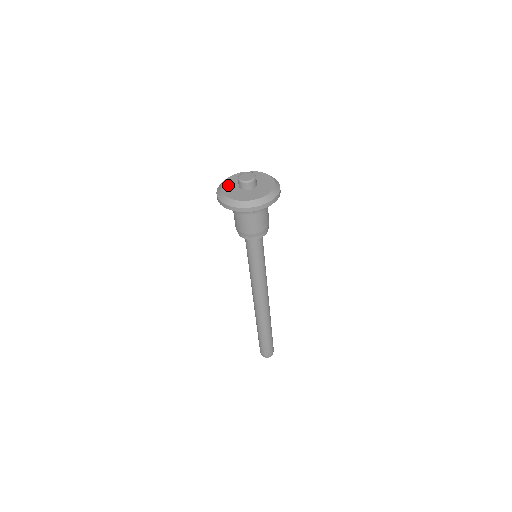
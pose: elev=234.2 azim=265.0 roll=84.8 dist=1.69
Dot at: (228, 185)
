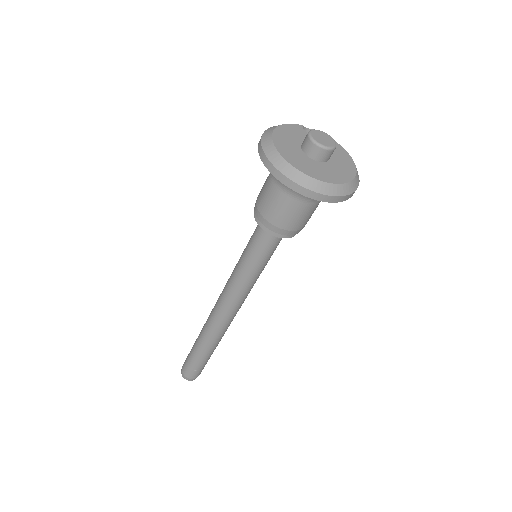
Dot at: (284, 139)
